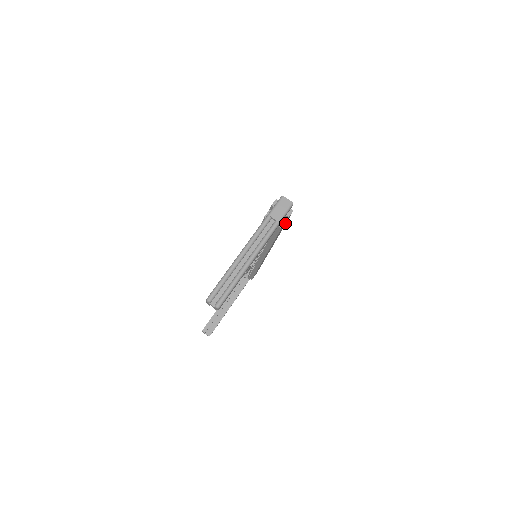
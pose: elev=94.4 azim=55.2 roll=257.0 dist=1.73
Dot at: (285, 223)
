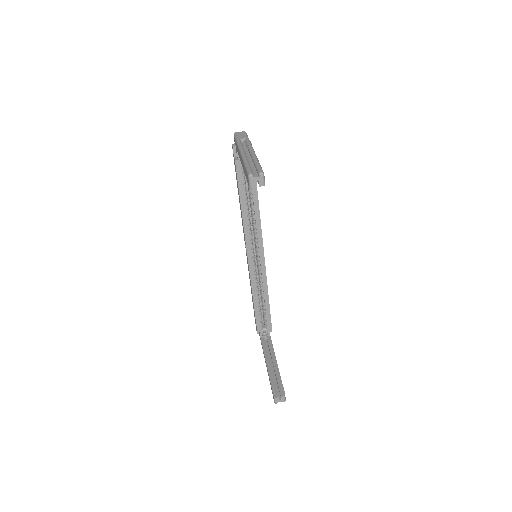
Dot at: occluded
